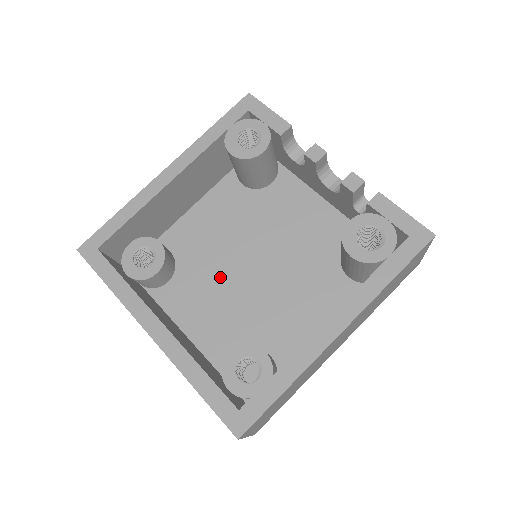
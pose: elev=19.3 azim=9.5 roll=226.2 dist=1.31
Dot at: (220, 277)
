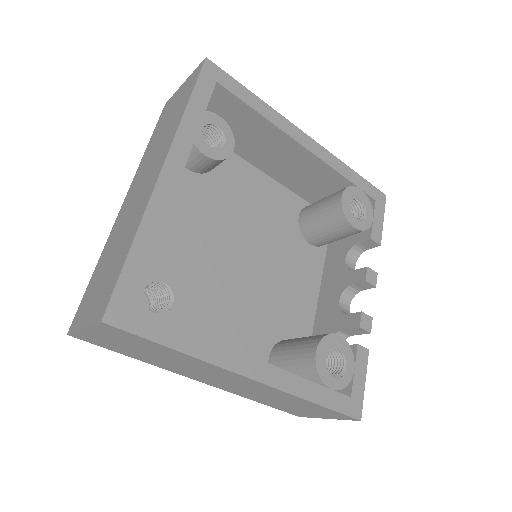
Dot at: (216, 225)
